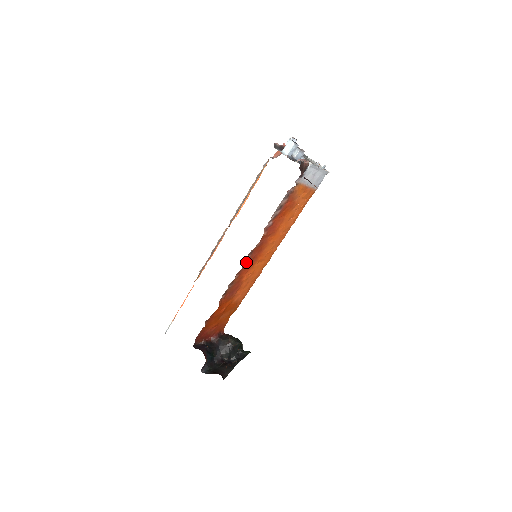
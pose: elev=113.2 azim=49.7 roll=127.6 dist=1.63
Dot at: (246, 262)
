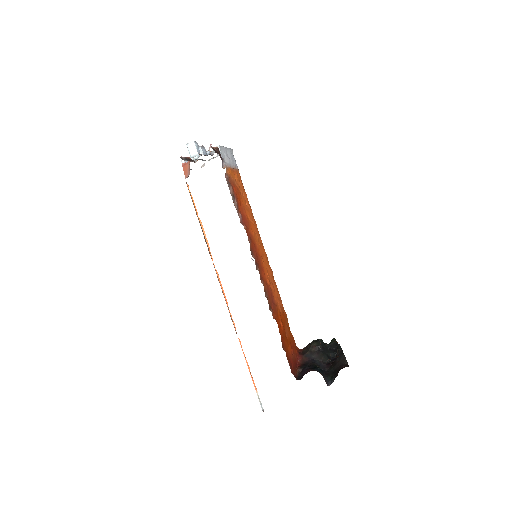
Dot at: (256, 264)
